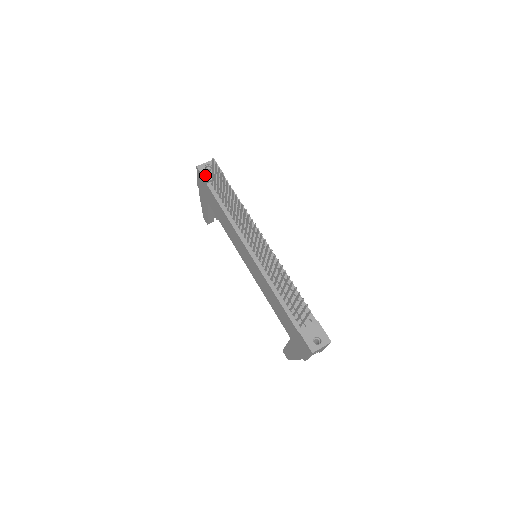
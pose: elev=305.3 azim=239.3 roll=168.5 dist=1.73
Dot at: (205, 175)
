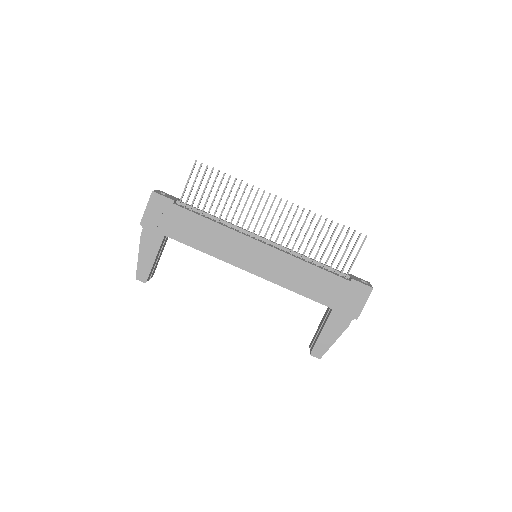
Dot at: (167, 197)
